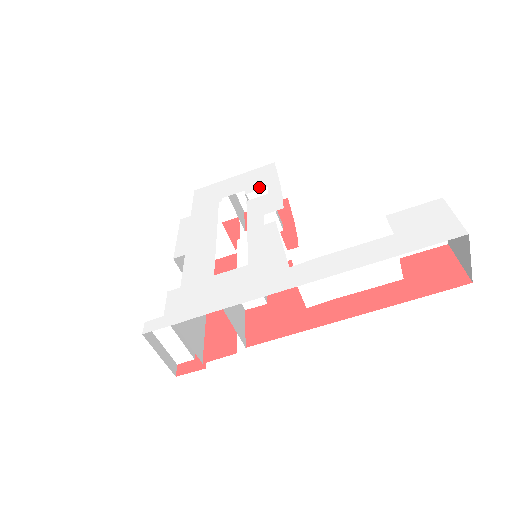
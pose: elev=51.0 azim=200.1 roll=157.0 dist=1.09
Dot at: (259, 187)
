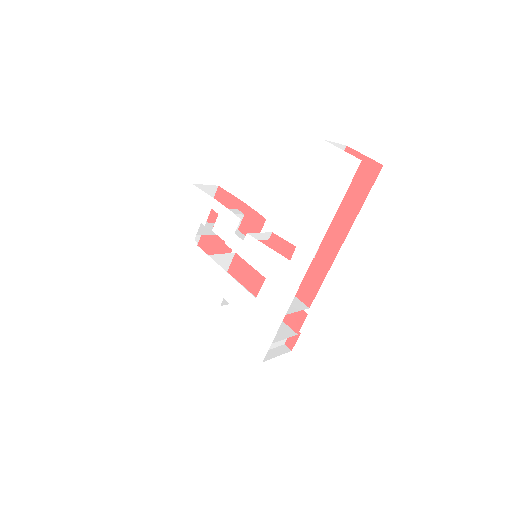
Dot at: (207, 213)
